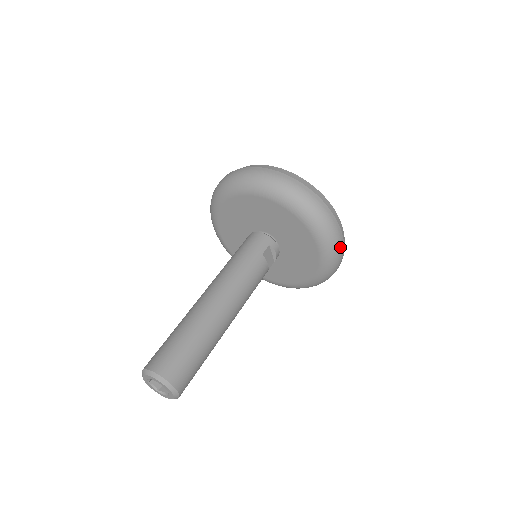
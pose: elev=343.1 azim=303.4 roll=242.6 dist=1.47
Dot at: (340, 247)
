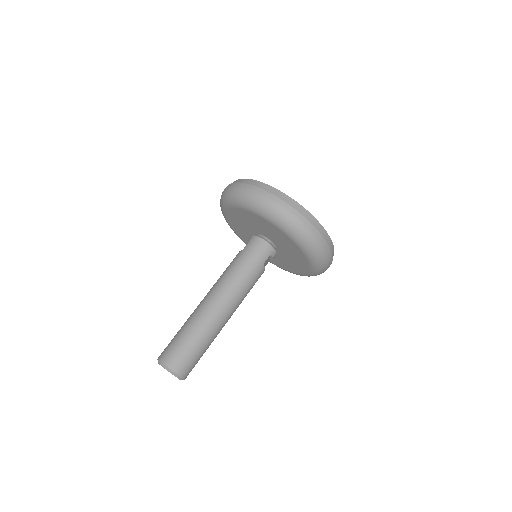
Dot at: occluded
